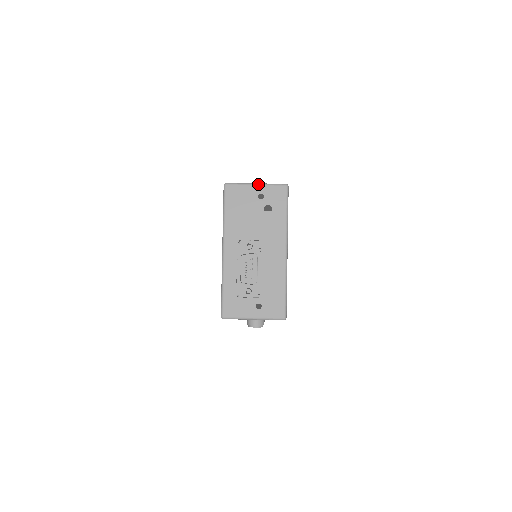
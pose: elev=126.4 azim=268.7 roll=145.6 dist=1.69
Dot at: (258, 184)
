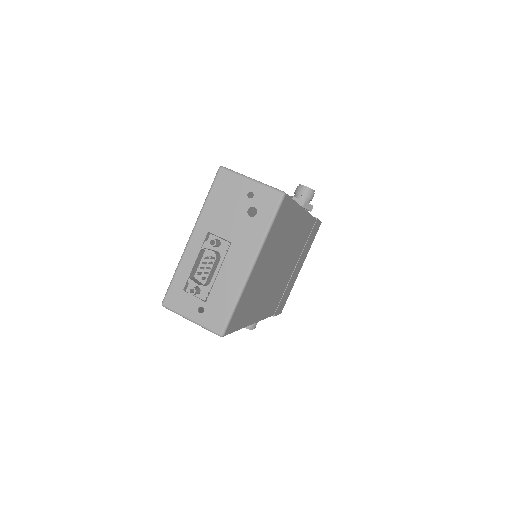
Dot at: (253, 180)
